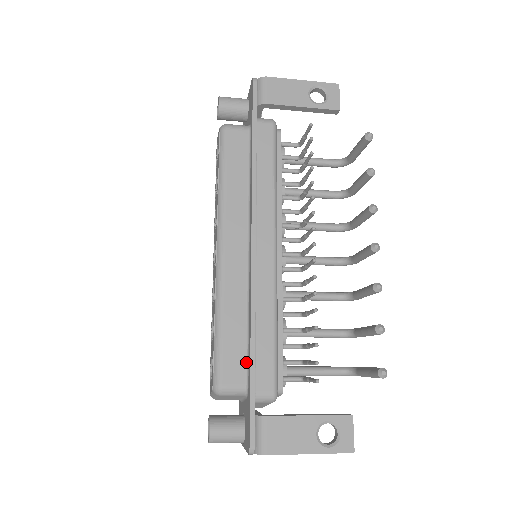
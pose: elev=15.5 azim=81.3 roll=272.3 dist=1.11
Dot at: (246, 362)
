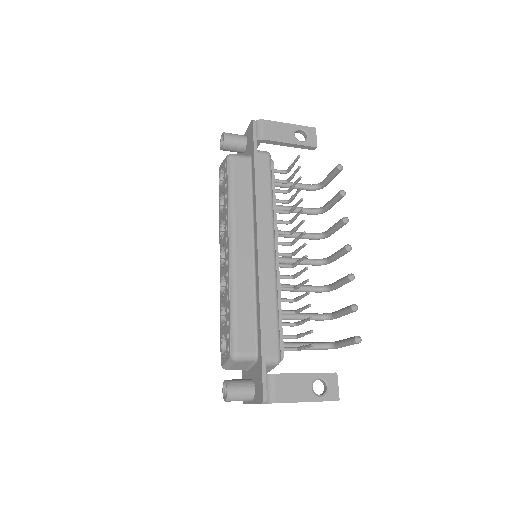
Dot at: (256, 335)
